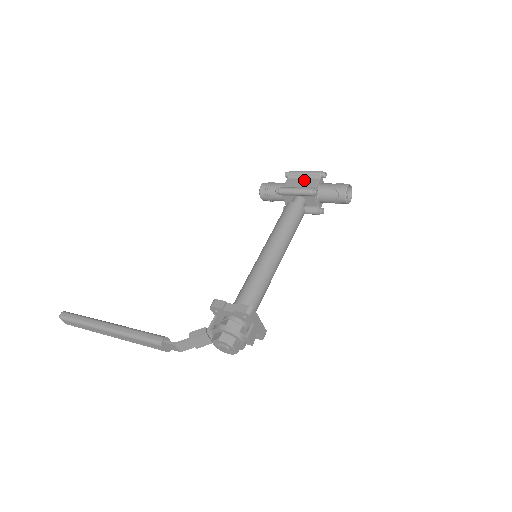
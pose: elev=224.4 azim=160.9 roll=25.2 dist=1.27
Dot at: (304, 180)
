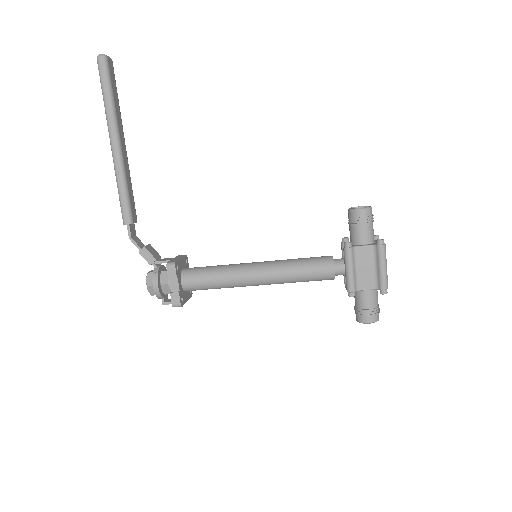
Dot at: (371, 270)
